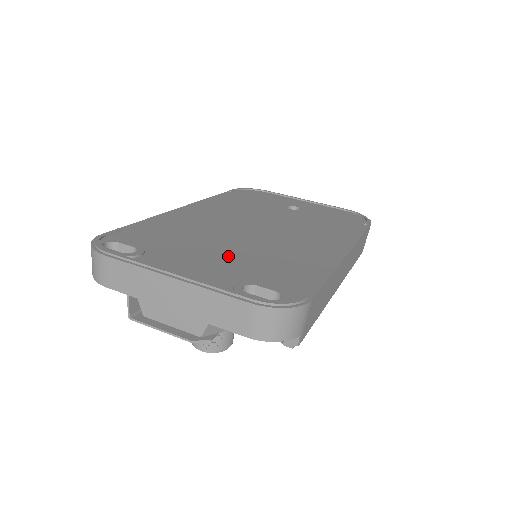
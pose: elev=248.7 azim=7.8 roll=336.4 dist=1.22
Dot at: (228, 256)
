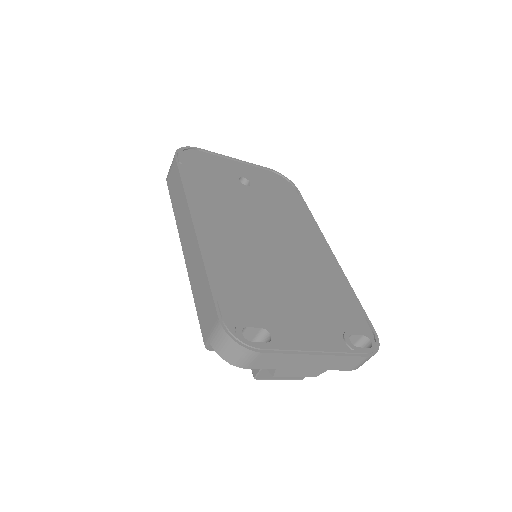
Dot at: (304, 301)
